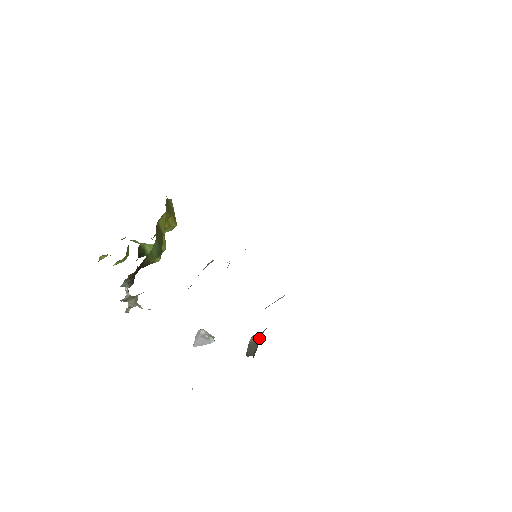
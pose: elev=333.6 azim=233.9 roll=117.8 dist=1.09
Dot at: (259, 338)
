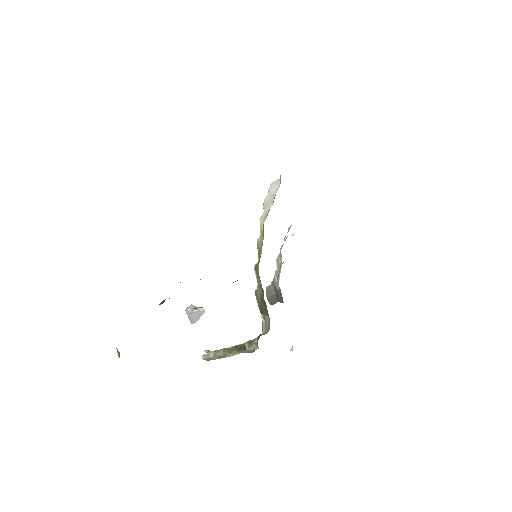
Dot at: (273, 291)
